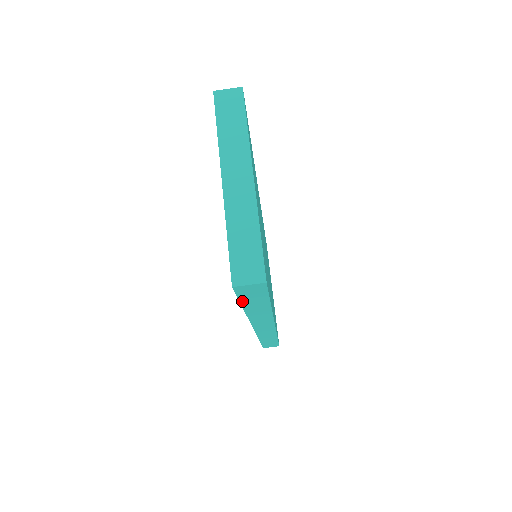
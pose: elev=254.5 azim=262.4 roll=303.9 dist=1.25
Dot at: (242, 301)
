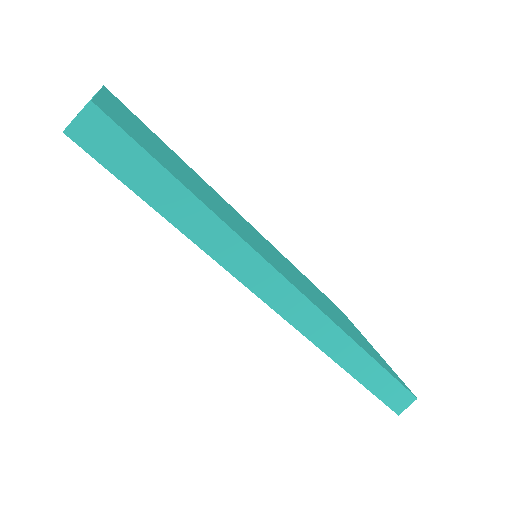
Dot at: (132, 186)
